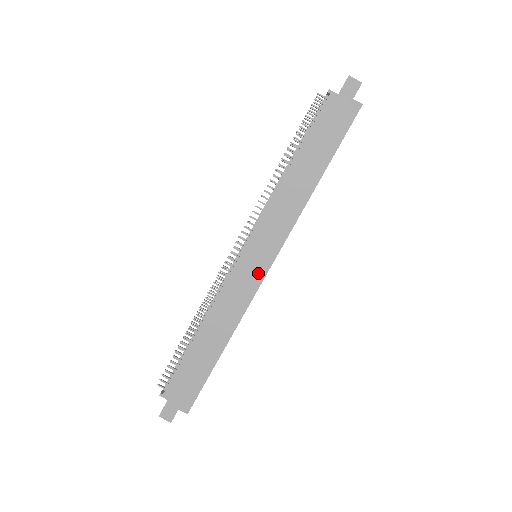
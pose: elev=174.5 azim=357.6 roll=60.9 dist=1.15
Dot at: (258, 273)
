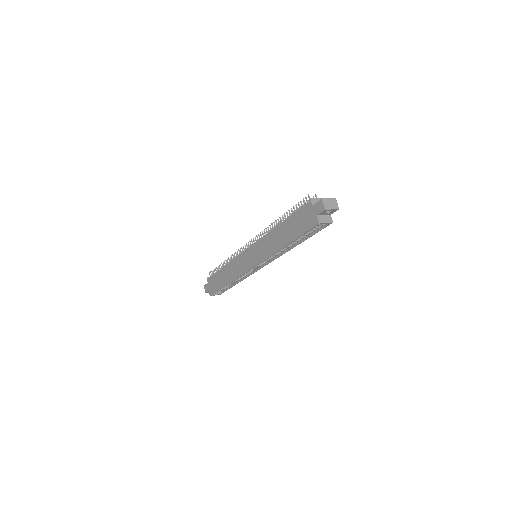
Dot at: (248, 265)
